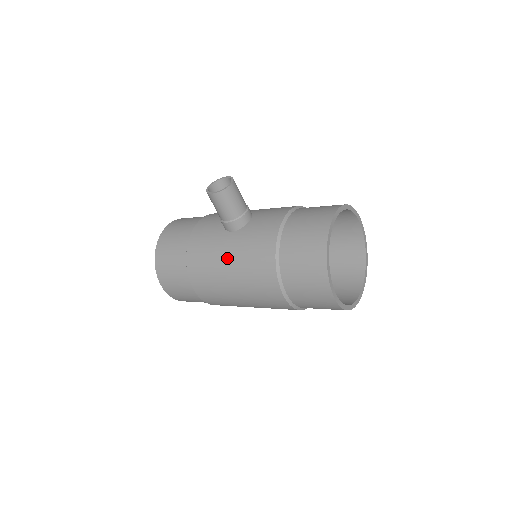
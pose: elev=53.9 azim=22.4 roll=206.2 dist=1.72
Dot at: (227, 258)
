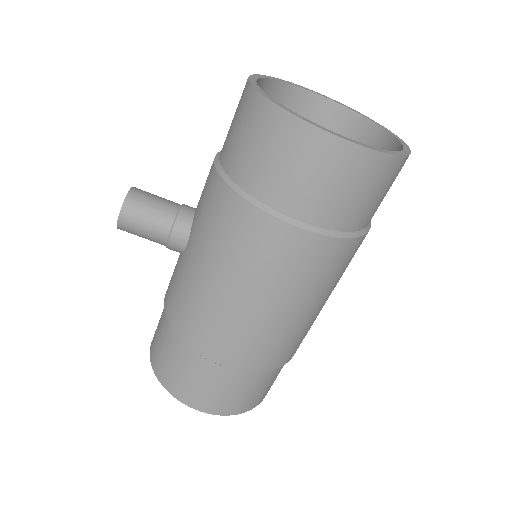
Dot at: (202, 271)
